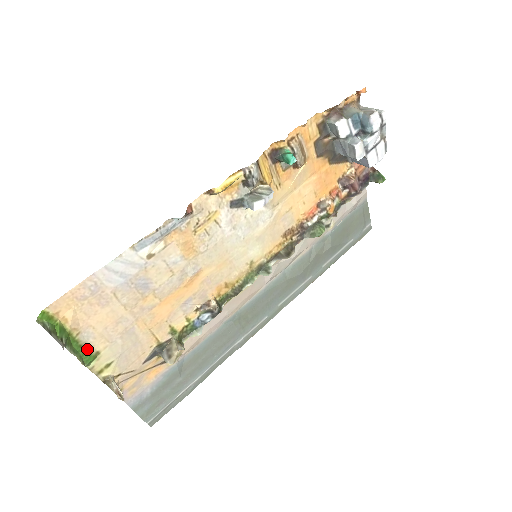
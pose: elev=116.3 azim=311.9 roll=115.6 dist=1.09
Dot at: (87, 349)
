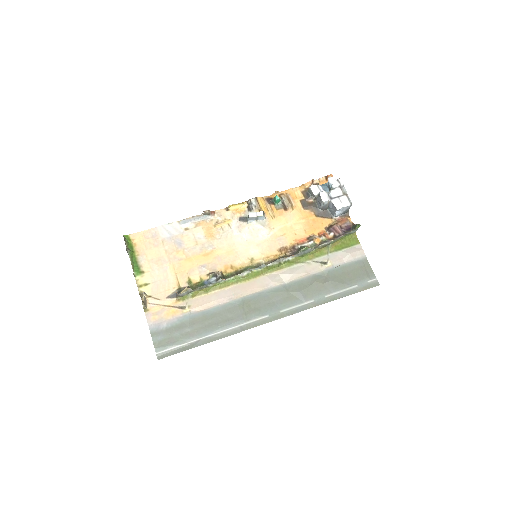
Dot at: (139, 266)
